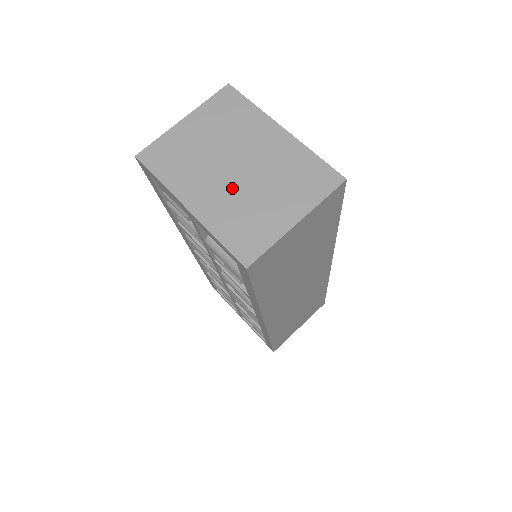
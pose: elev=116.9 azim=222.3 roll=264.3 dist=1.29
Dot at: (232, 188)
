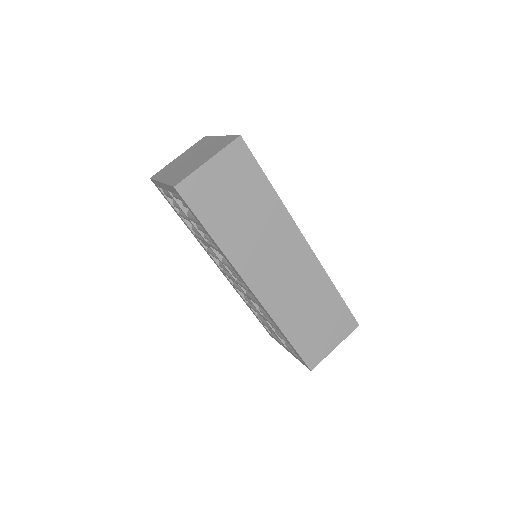
Dot at: (185, 166)
